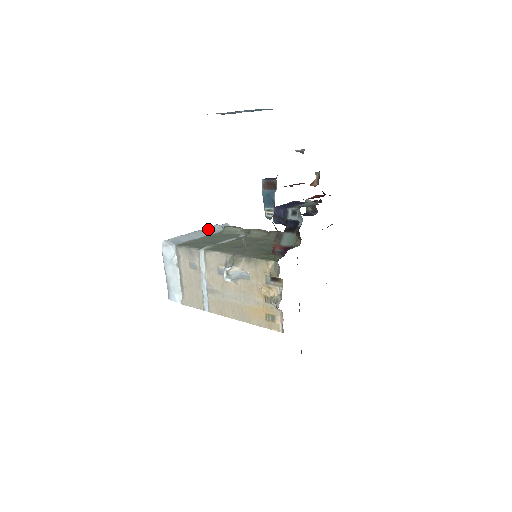
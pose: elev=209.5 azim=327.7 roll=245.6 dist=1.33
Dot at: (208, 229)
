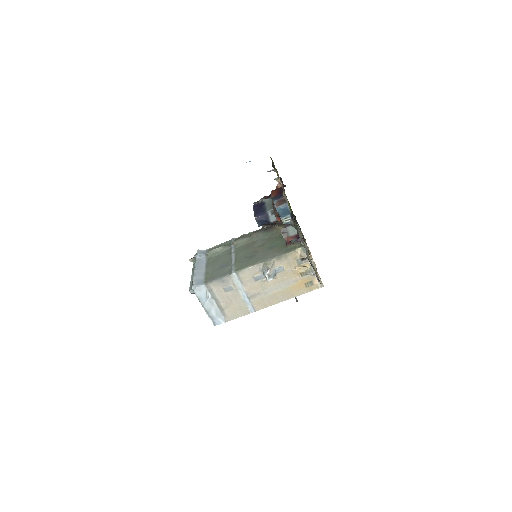
Dot at: (198, 261)
